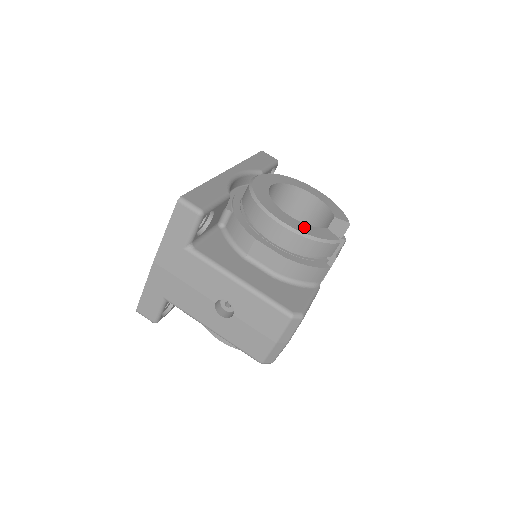
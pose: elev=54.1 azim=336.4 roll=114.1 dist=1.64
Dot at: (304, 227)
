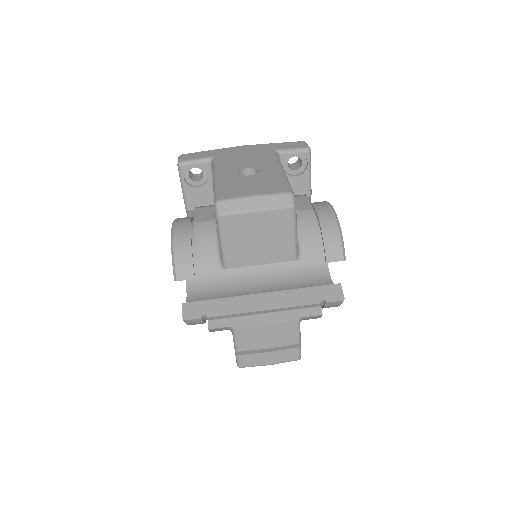
Dot at: occluded
